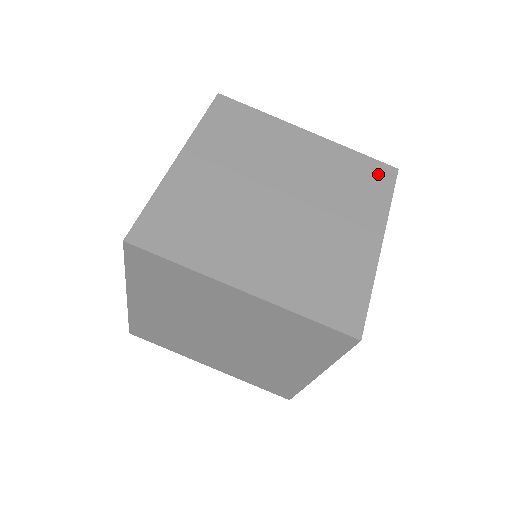
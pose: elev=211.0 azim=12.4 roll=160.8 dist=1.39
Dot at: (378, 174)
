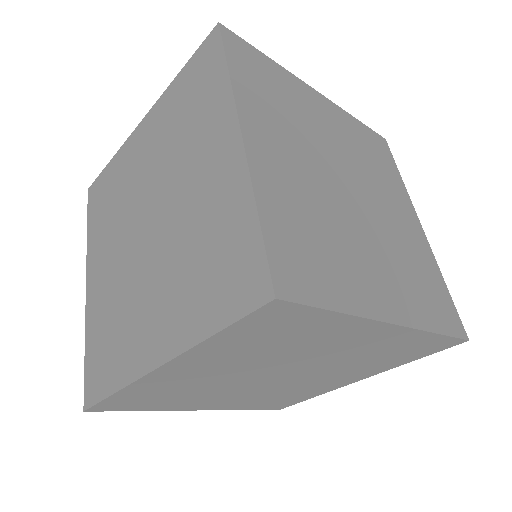
Dot at: (241, 278)
